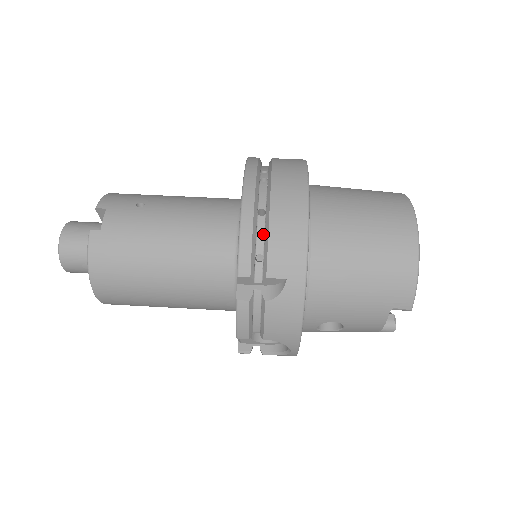
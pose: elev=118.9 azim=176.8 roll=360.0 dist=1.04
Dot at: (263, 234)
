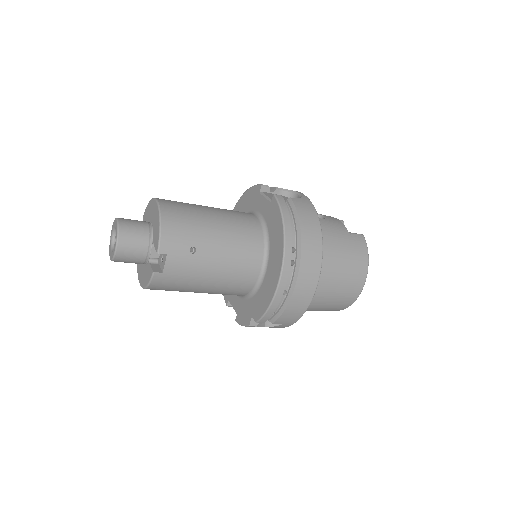
Dot at: (280, 304)
